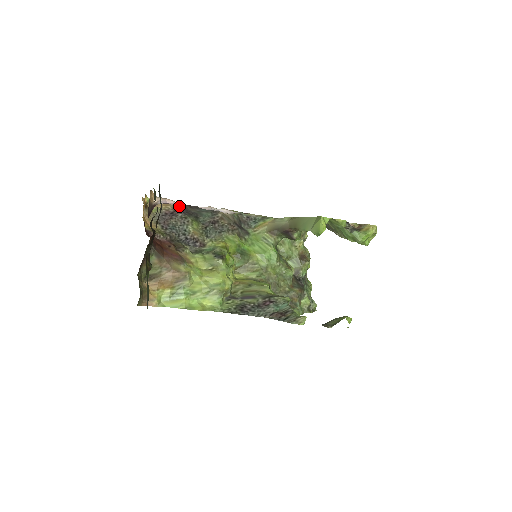
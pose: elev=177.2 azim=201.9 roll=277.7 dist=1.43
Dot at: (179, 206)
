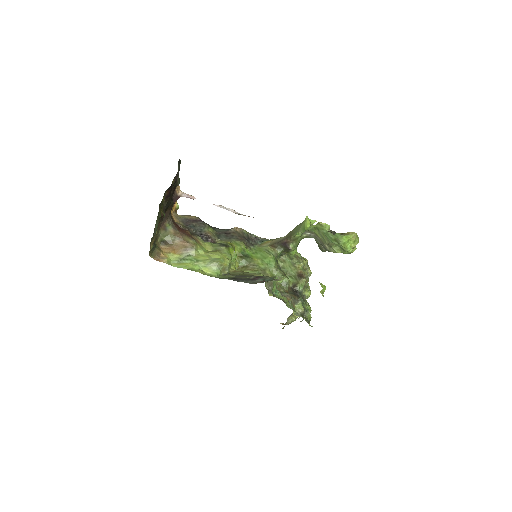
Dot at: occluded
